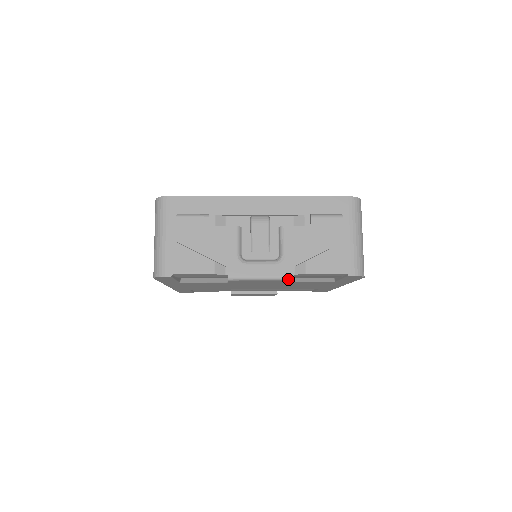
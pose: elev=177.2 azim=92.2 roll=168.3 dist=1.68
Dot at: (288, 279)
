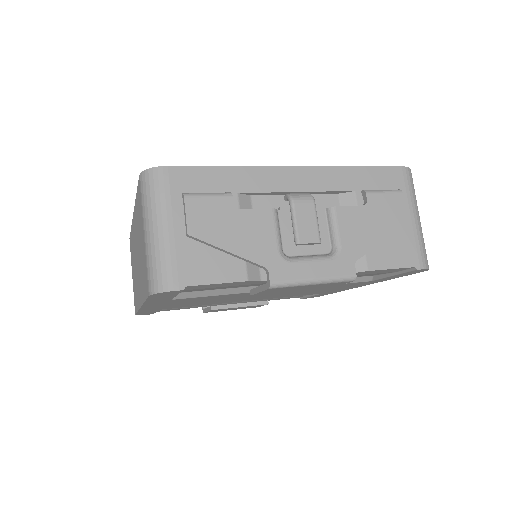
Dot at: (349, 280)
